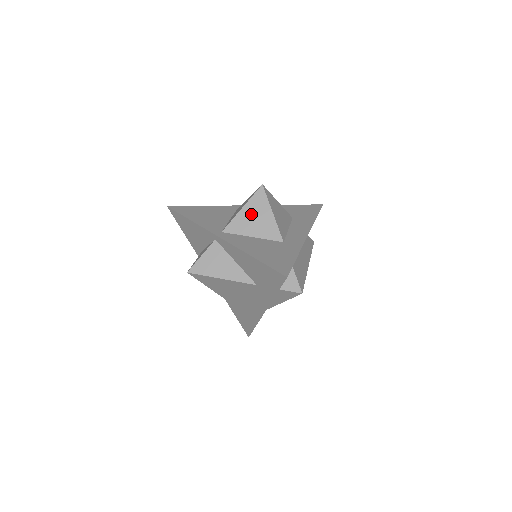
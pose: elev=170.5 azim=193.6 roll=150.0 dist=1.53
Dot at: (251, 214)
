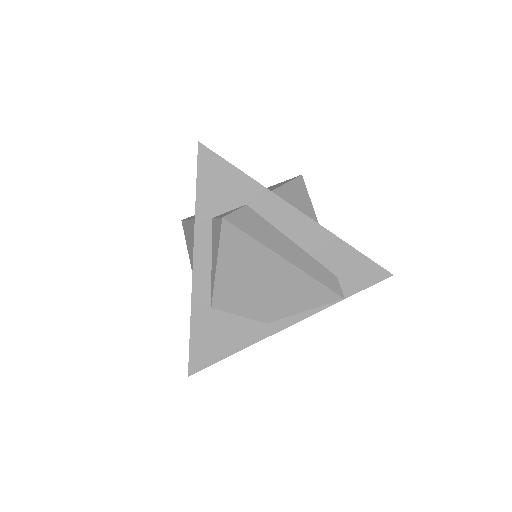
Dot at: (268, 188)
